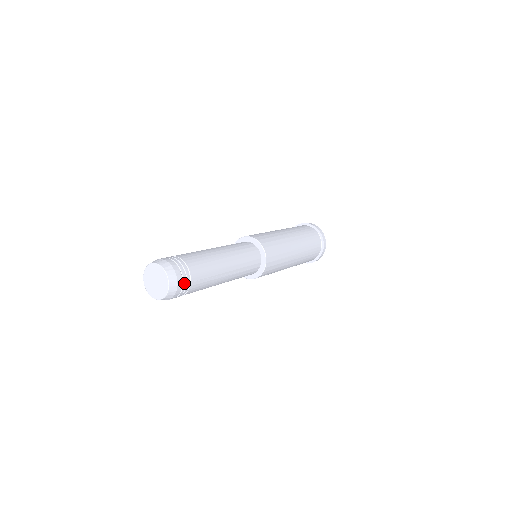
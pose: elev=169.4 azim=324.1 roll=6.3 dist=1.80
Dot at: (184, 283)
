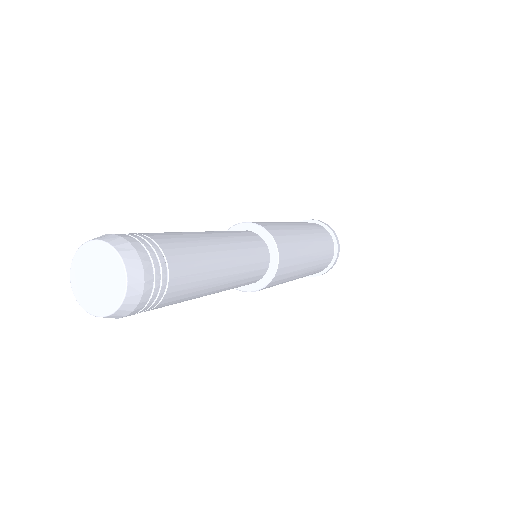
Dot at: (156, 279)
